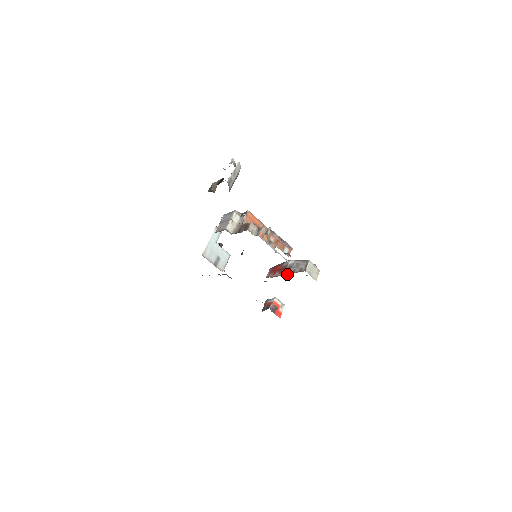
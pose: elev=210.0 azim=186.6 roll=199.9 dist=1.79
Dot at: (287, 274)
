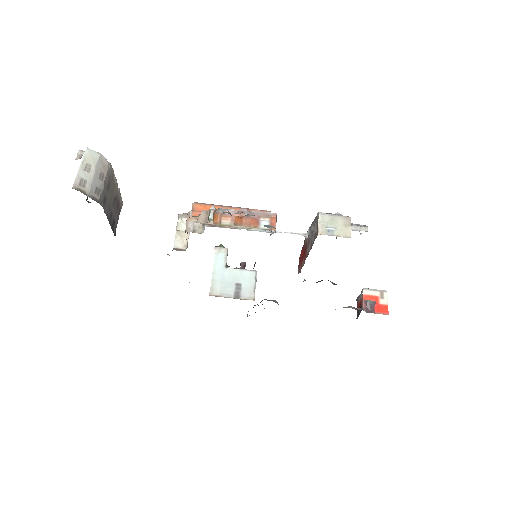
Dot at: (307, 255)
